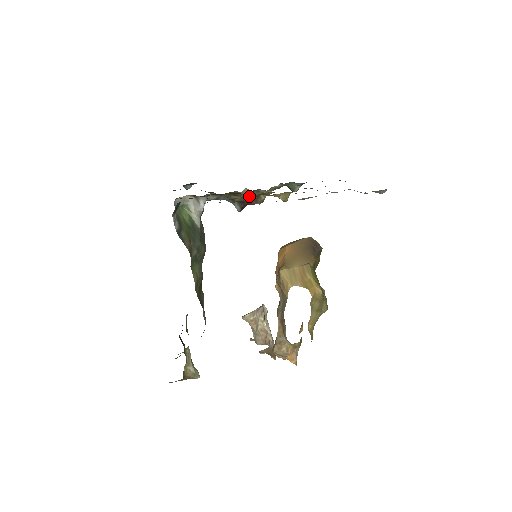
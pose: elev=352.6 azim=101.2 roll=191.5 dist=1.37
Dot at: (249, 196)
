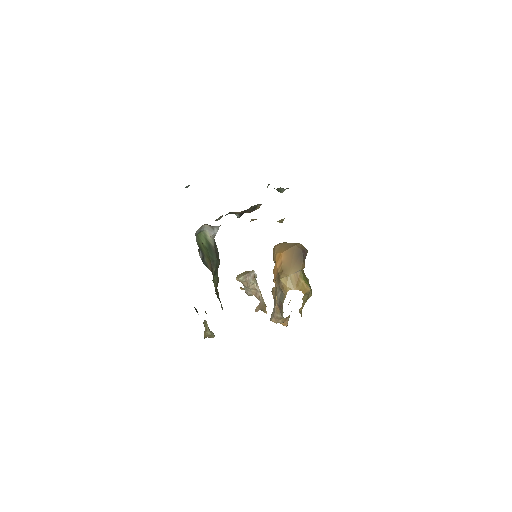
Dot at: (253, 220)
